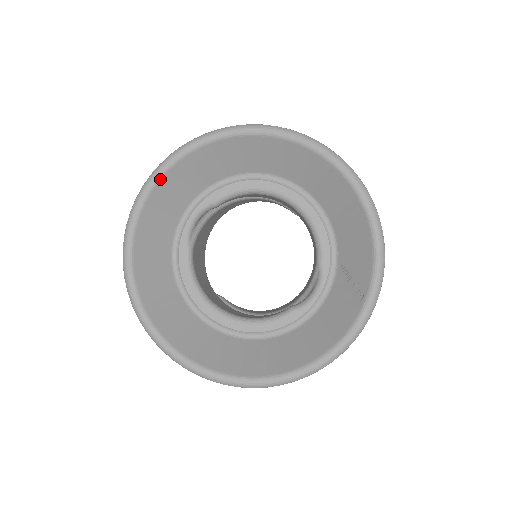
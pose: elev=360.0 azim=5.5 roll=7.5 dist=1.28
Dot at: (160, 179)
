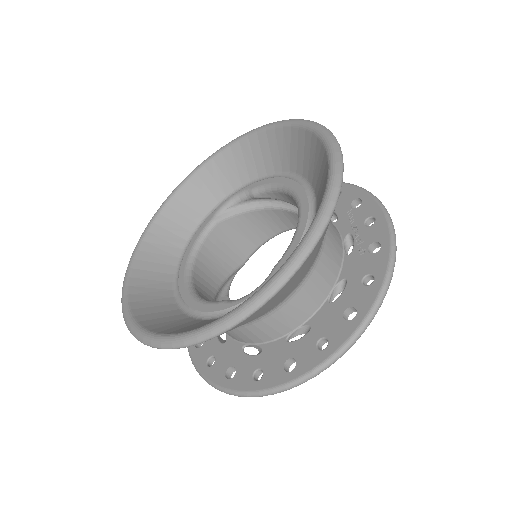
Dot at: (223, 151)
